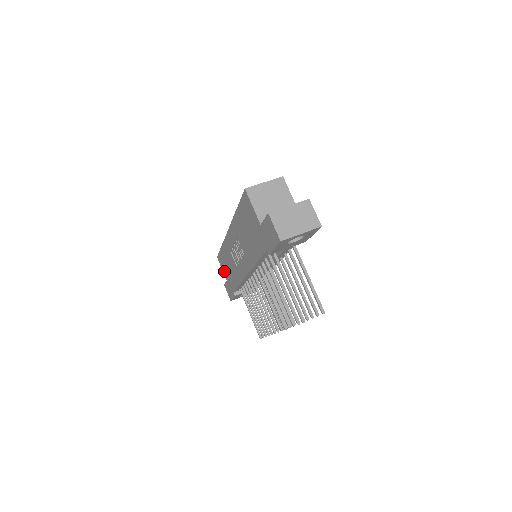
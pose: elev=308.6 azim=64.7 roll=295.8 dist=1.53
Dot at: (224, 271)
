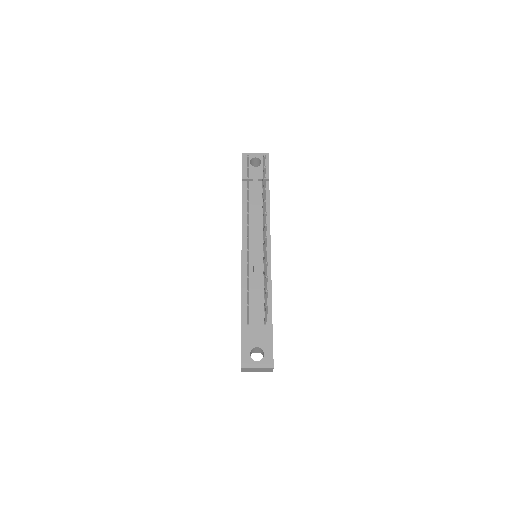
Dot at: occluded
